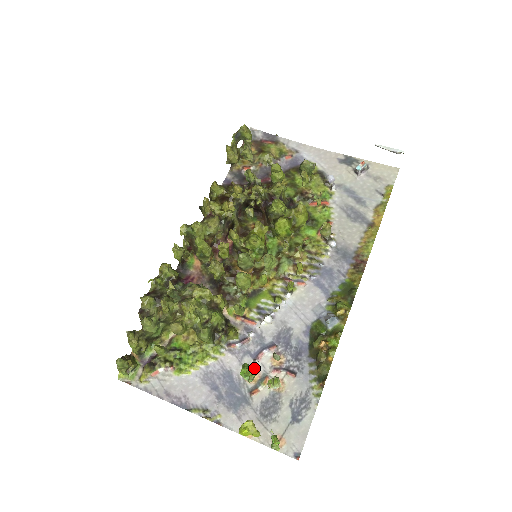
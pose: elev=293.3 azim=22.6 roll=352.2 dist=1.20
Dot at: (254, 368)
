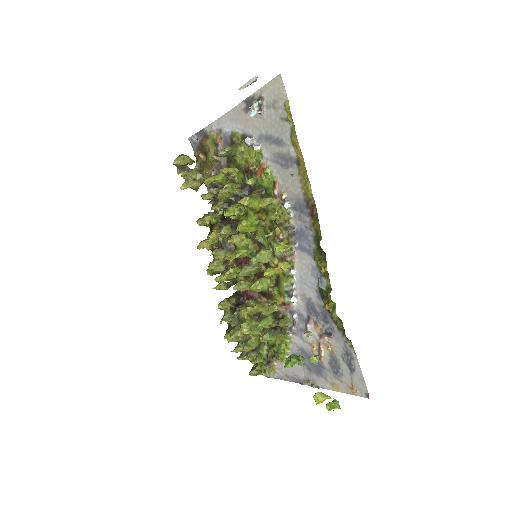
Dot at: (293, 359)
